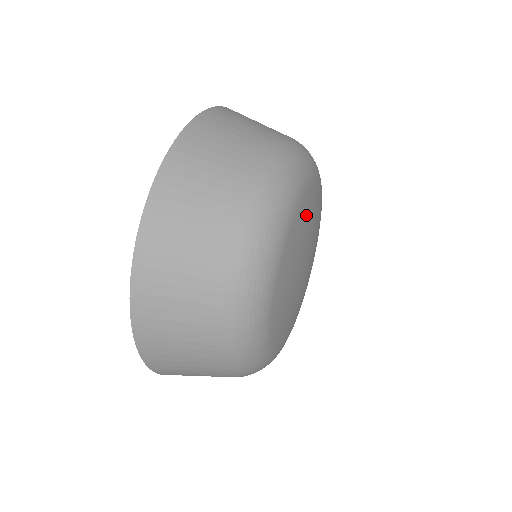
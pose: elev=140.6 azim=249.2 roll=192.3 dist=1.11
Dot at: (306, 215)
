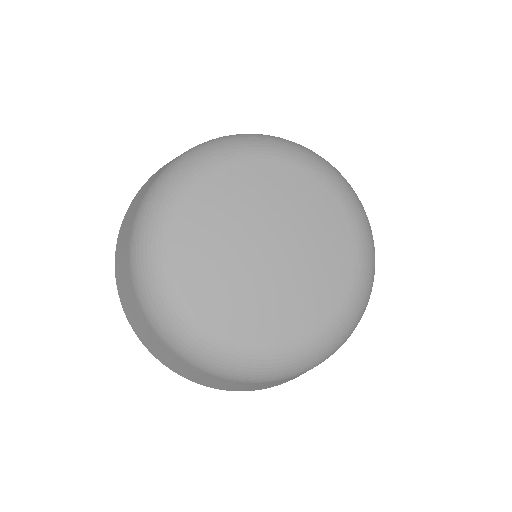
Dot at: (247, 183)
